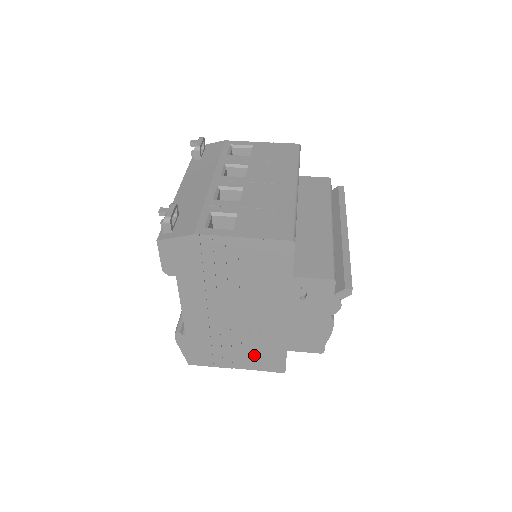
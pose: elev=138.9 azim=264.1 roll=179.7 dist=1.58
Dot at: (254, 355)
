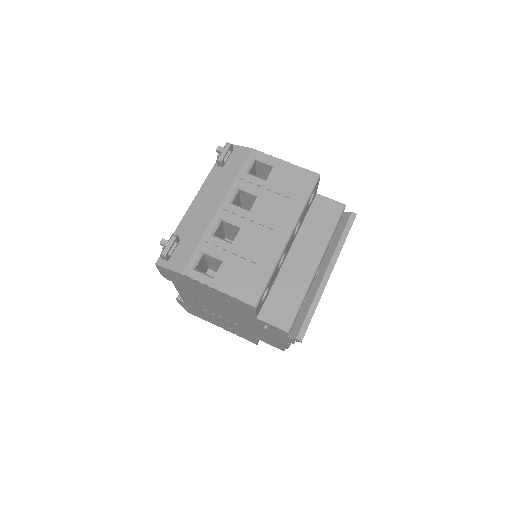
Dot at: (234, 330)
